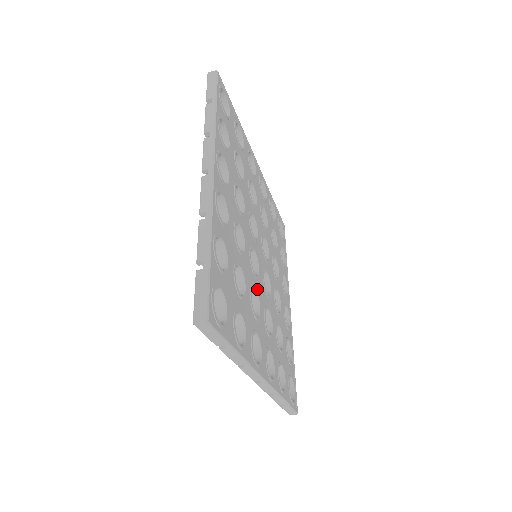
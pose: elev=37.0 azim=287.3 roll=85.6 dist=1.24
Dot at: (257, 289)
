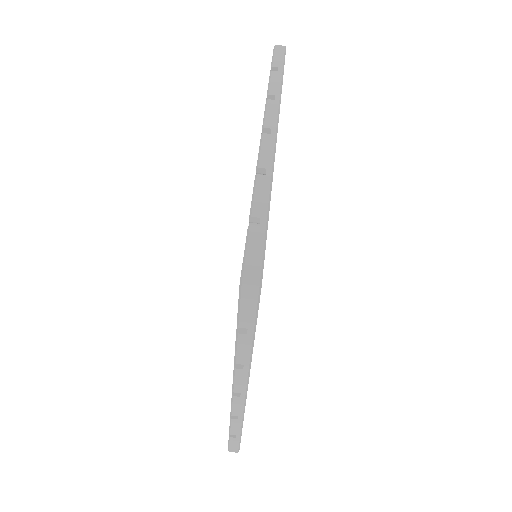
Dot at: occluded
